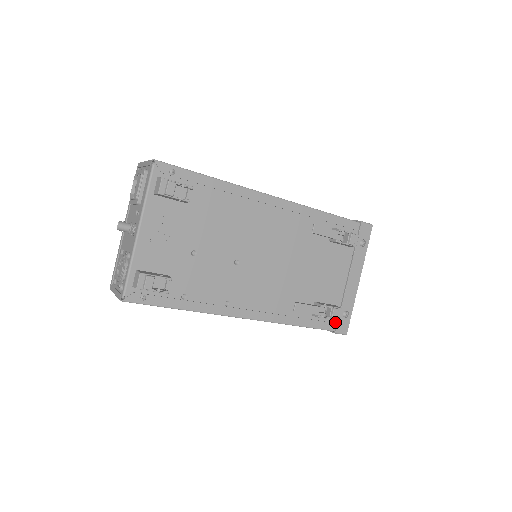
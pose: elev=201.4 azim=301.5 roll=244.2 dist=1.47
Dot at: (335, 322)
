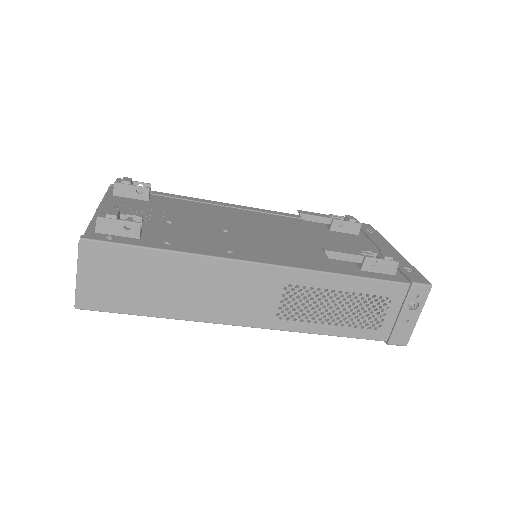
Dot at: (403, 279)
